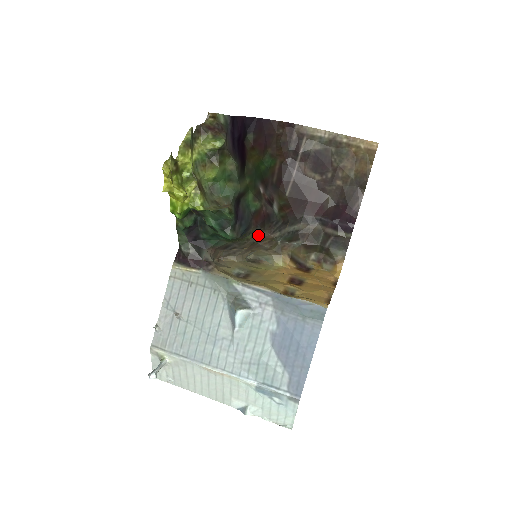
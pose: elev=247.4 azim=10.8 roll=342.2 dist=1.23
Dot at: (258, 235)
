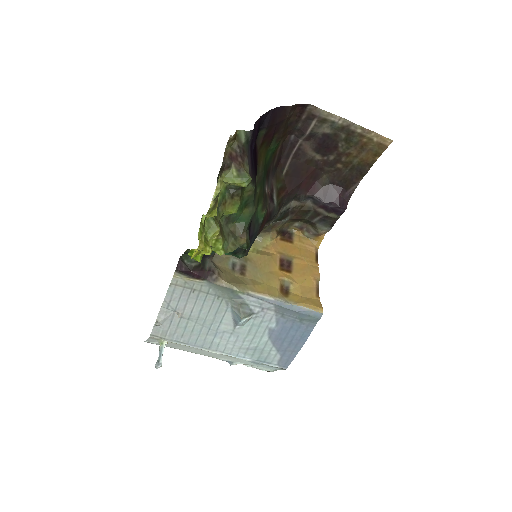
Dot at: occluded
